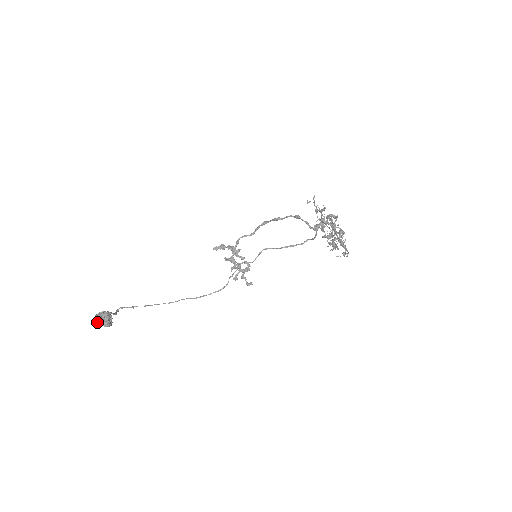
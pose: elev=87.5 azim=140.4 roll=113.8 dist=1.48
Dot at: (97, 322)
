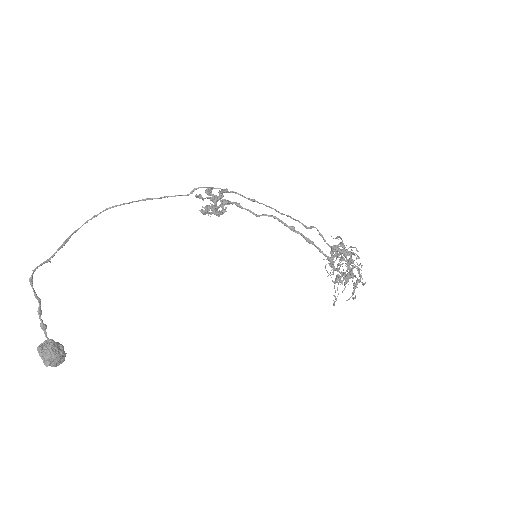
Dot at: (47, 363)
